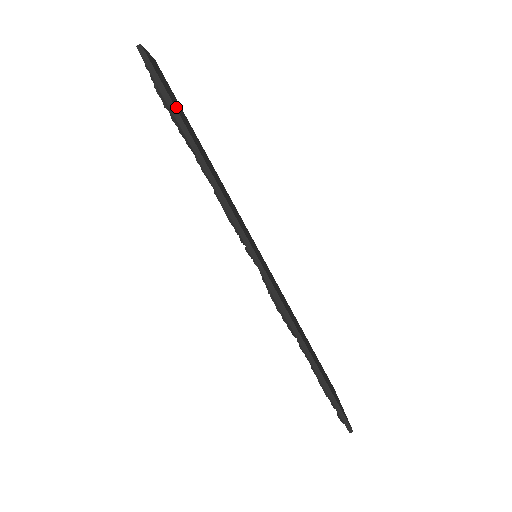
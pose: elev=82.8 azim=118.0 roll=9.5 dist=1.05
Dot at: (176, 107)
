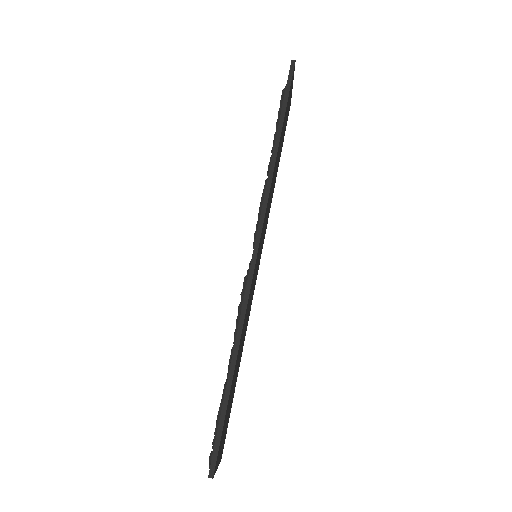
Dot at: (286, 109)
